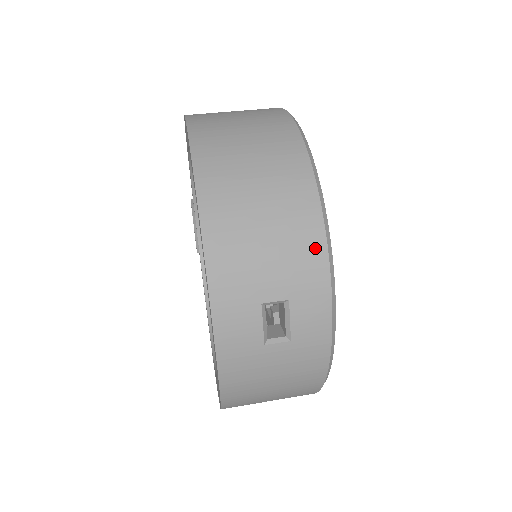
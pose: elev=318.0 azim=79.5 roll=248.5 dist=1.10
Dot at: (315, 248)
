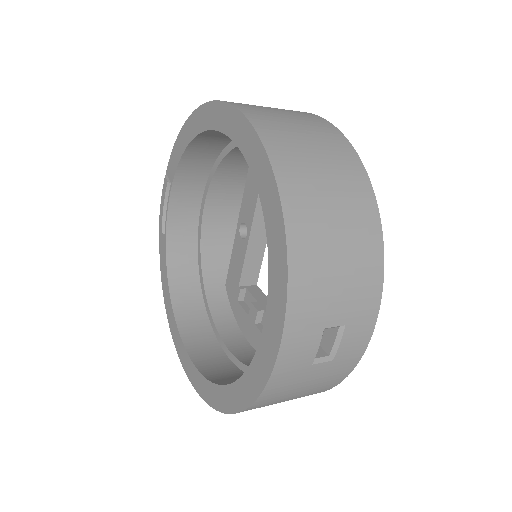
Dot at: (375, 279)
